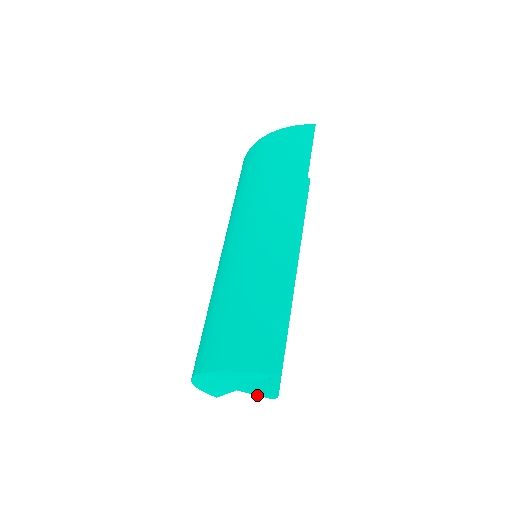
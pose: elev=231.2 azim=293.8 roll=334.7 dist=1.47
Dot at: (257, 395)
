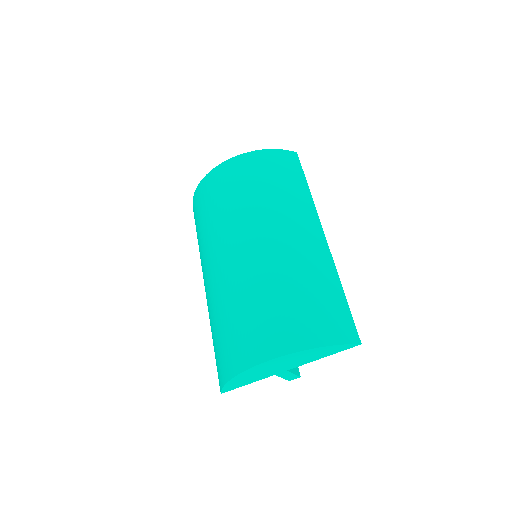
Dot at: (283, 378)
